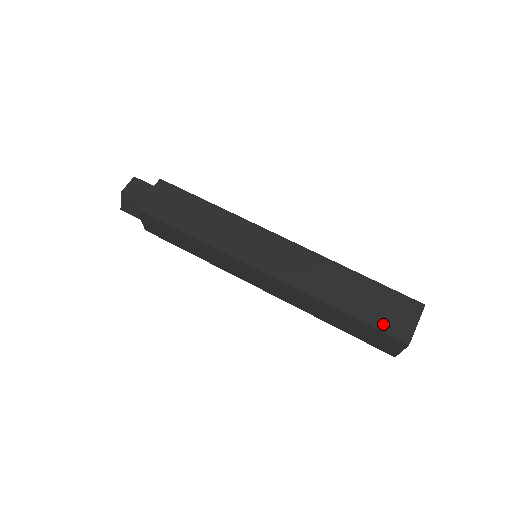
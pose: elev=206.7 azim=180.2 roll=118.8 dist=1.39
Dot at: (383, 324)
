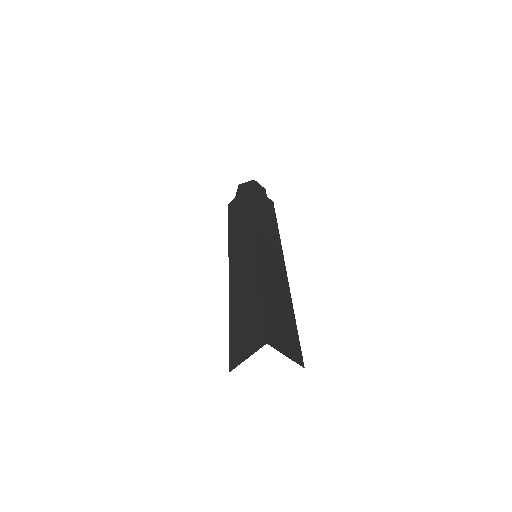
Dot at: (271, 324)
